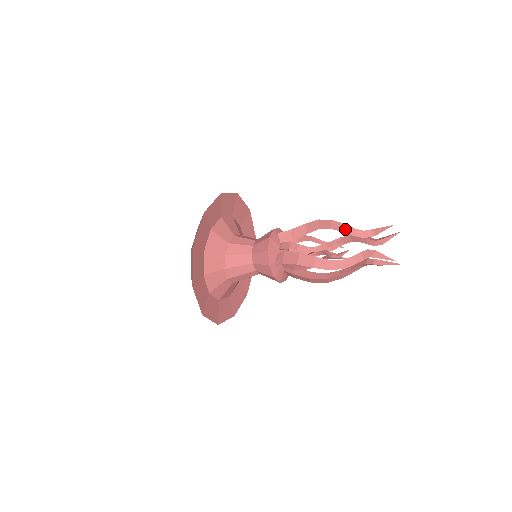
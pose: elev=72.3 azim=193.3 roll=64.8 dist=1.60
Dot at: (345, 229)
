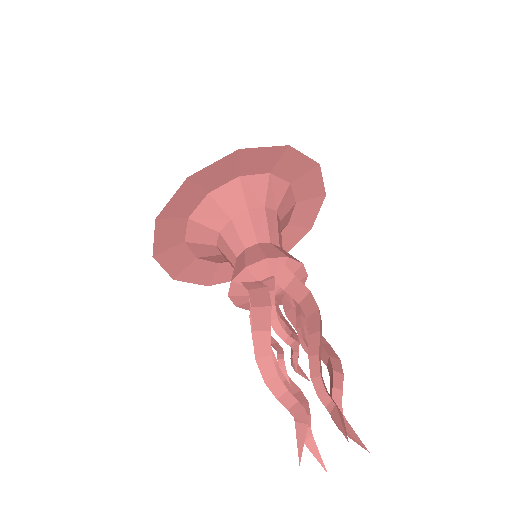
Dot at: (270, 385)
